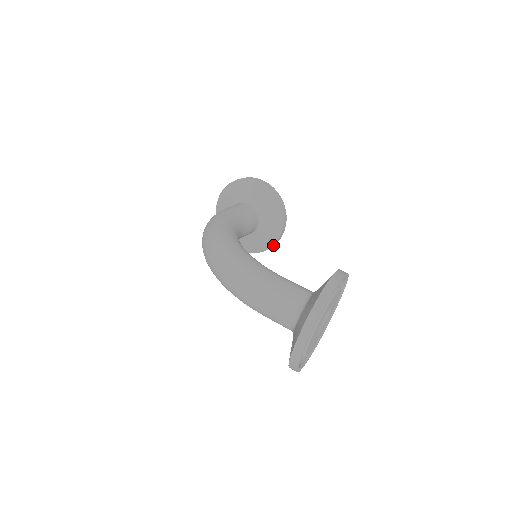
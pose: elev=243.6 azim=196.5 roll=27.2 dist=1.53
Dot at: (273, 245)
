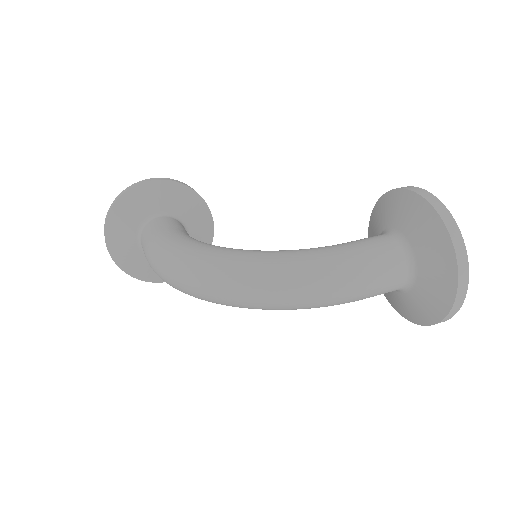
Dot at: occluded
